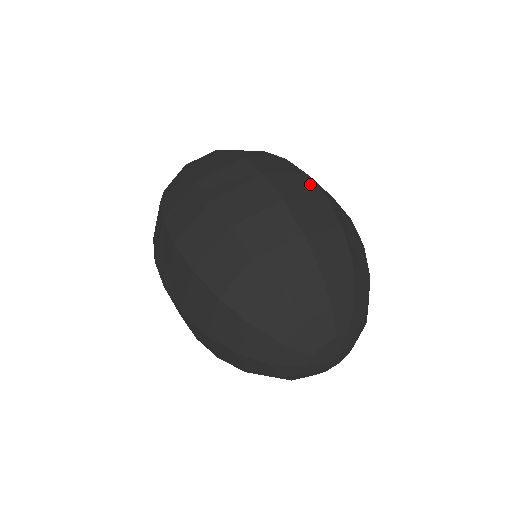
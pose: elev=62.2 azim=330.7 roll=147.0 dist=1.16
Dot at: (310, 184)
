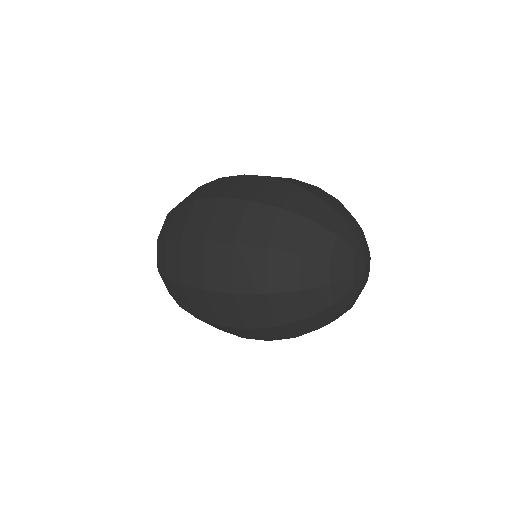
Dot at: occluded
